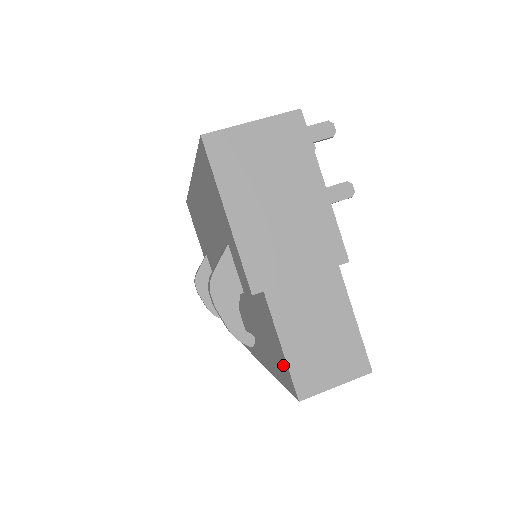
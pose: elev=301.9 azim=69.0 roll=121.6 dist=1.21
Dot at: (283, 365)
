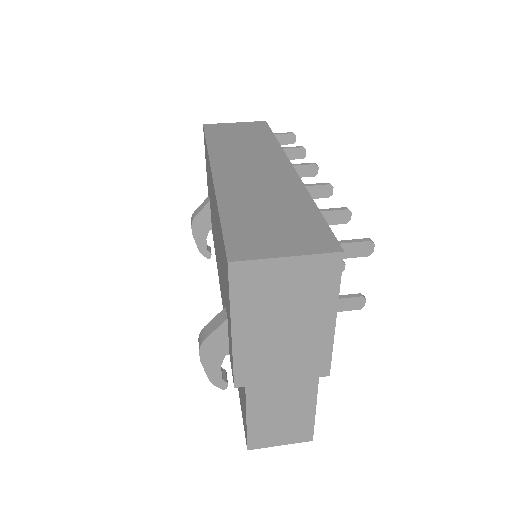
Dot at: (244, 418)
